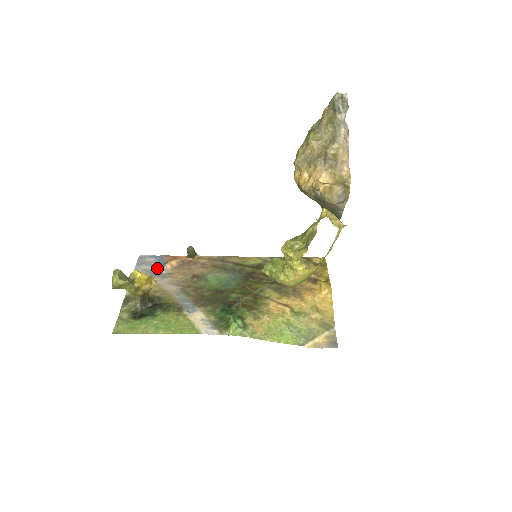
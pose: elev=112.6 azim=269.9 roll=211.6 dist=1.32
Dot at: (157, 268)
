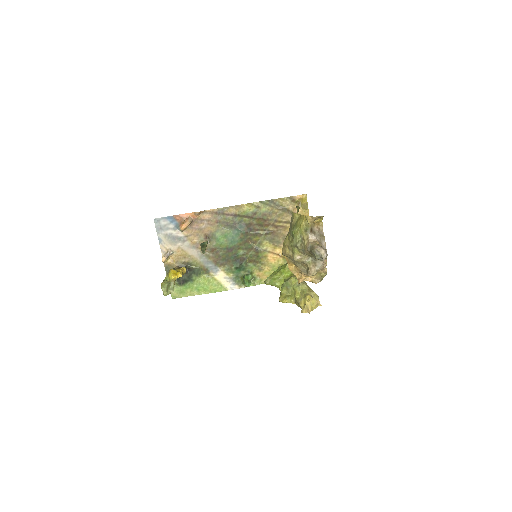
Dot at: (174, 232)
